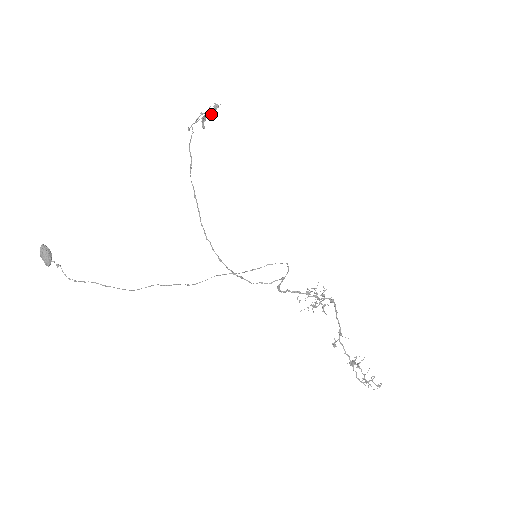
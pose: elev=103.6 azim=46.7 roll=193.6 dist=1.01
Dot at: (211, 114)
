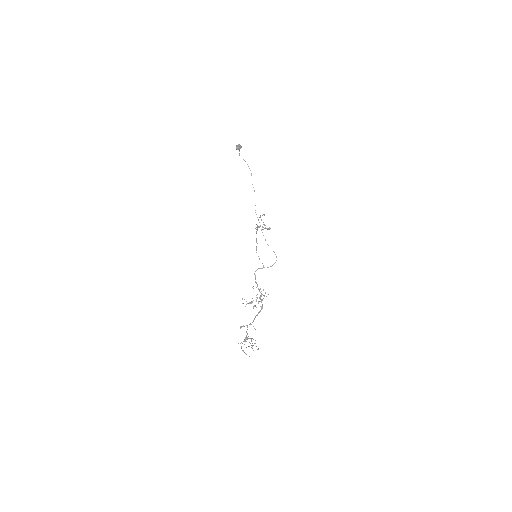
Dot at: occluded
